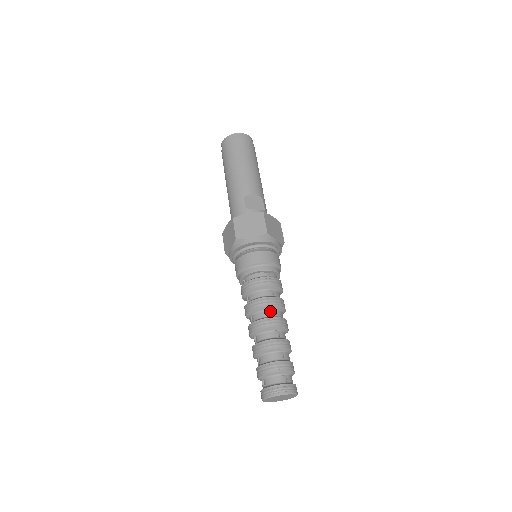
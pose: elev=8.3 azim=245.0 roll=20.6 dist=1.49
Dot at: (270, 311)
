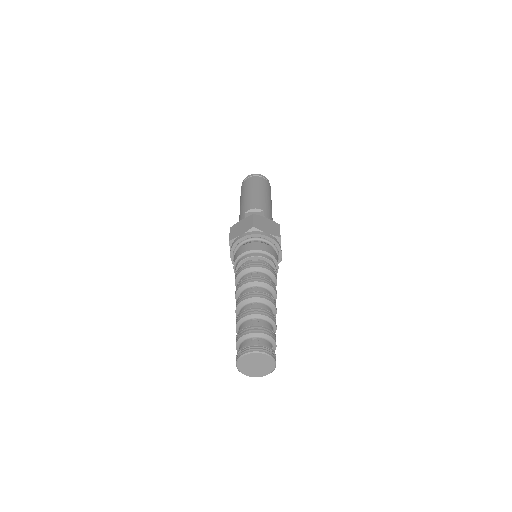
Dot at: (252, 288)
